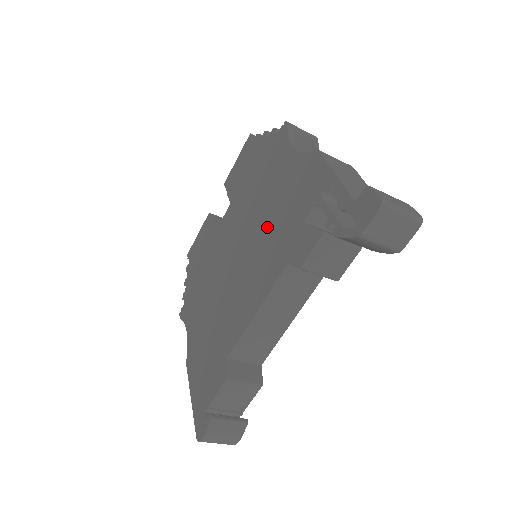
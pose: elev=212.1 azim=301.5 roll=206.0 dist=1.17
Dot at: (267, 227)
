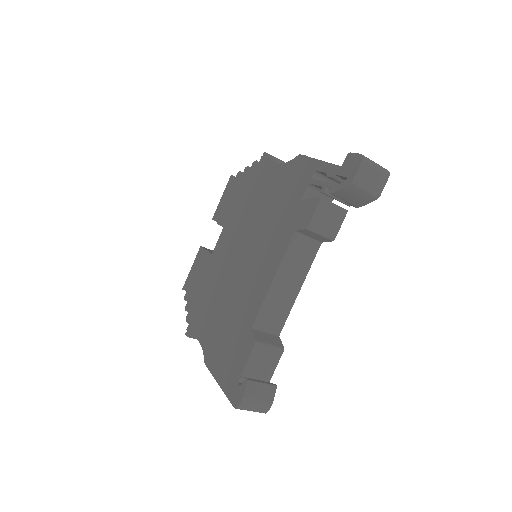
Dot at: (267, 221)
